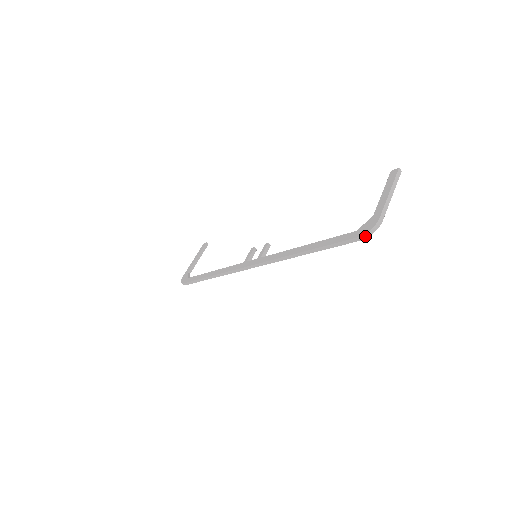
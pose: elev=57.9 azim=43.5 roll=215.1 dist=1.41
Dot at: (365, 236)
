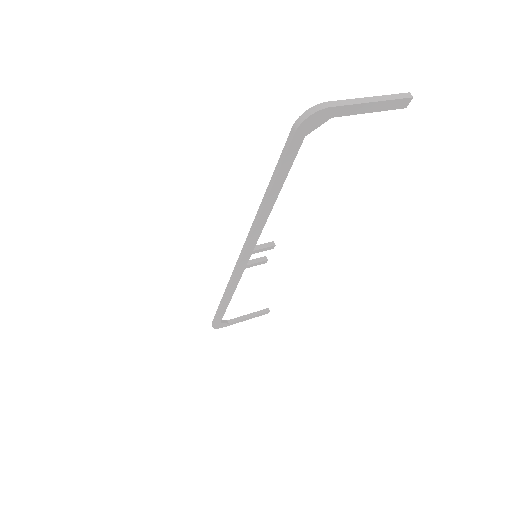
Dot at: (299, 121)
